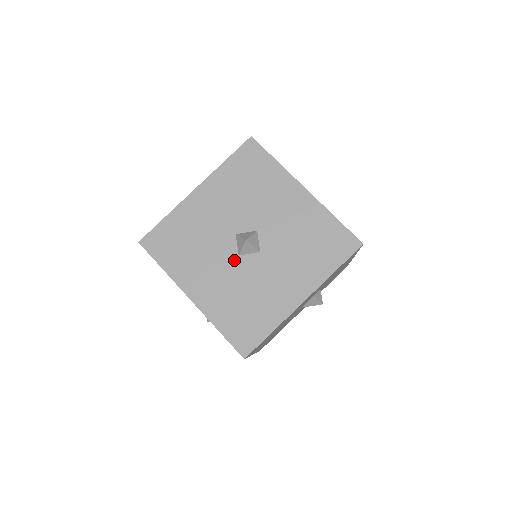
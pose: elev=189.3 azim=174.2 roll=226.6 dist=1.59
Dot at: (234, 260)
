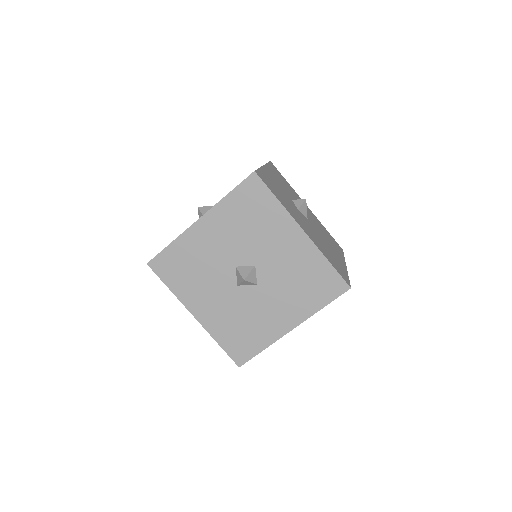
Dot at: (233, 289)
